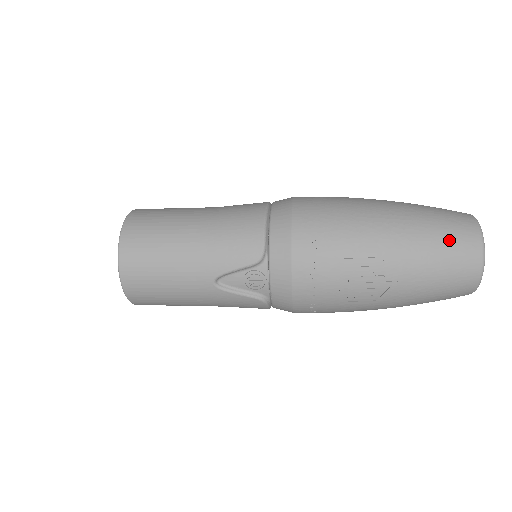
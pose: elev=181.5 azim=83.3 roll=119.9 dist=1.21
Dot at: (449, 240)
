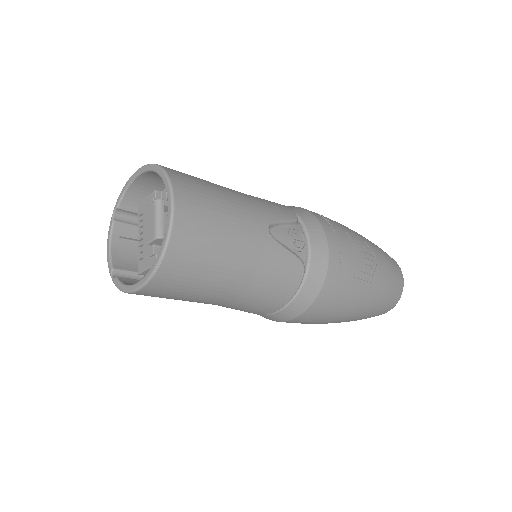
Dot at: occluded
